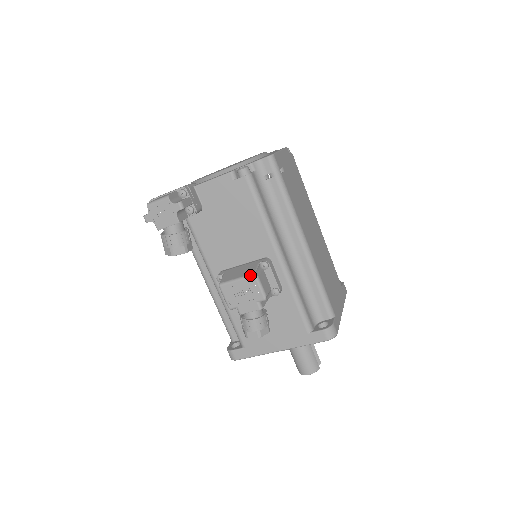
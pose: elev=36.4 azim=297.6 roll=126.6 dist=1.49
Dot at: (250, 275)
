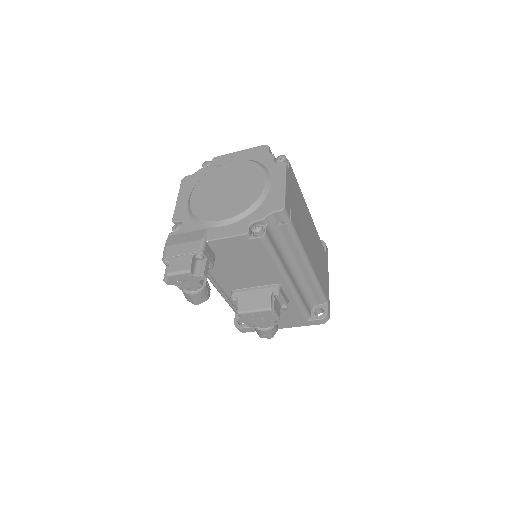
Dot at: (267, 309)
